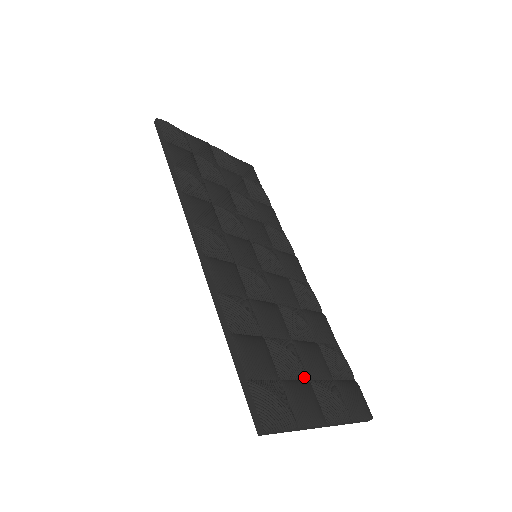
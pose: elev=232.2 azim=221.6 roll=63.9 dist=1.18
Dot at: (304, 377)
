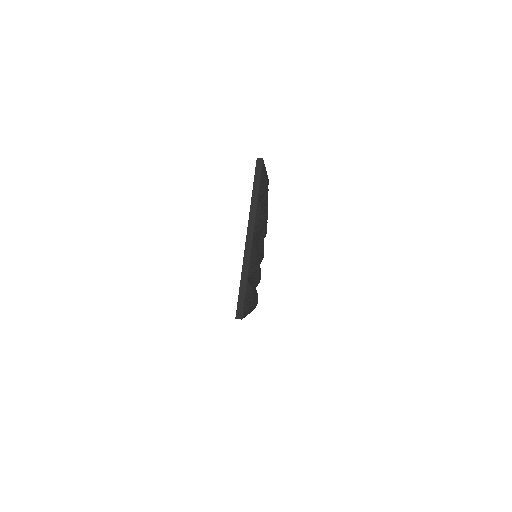
Dot at: occluded
